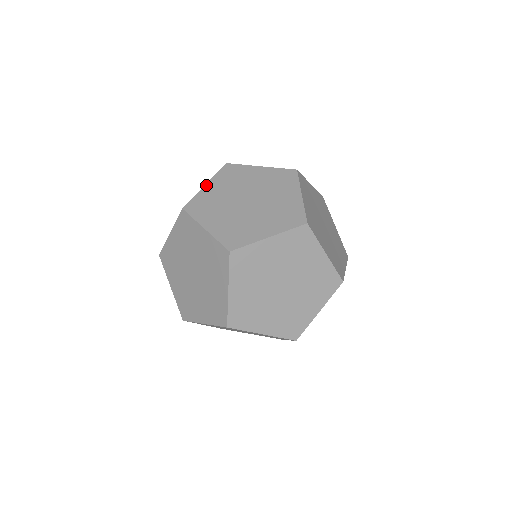
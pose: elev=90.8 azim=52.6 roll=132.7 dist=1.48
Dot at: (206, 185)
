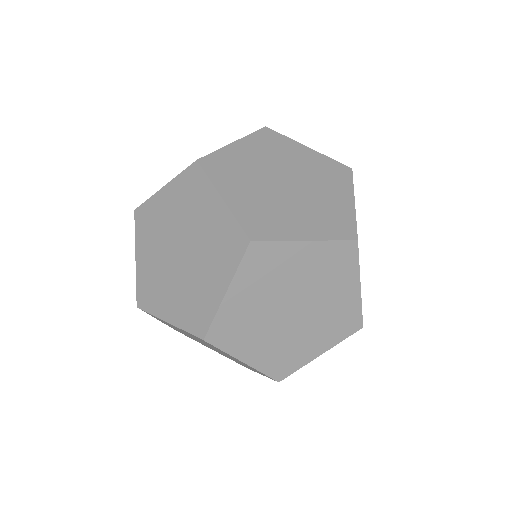
Dot at: (235, 143)
